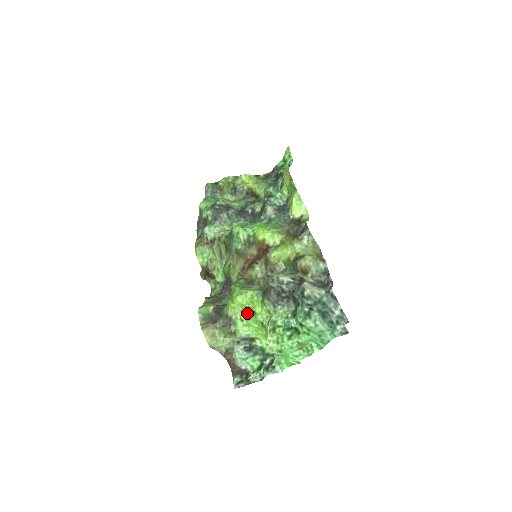
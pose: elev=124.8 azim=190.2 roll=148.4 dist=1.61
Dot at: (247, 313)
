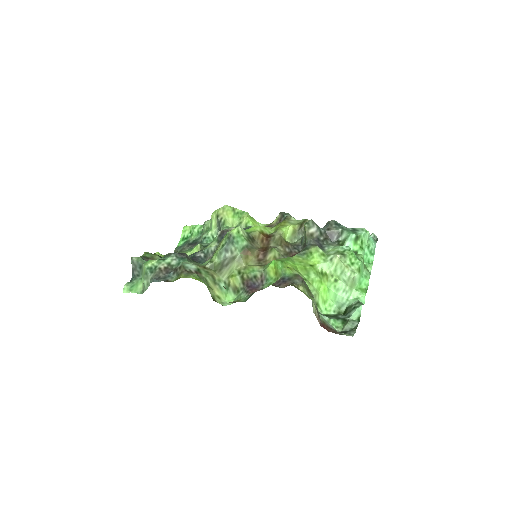
Dot at: (304, 272)
